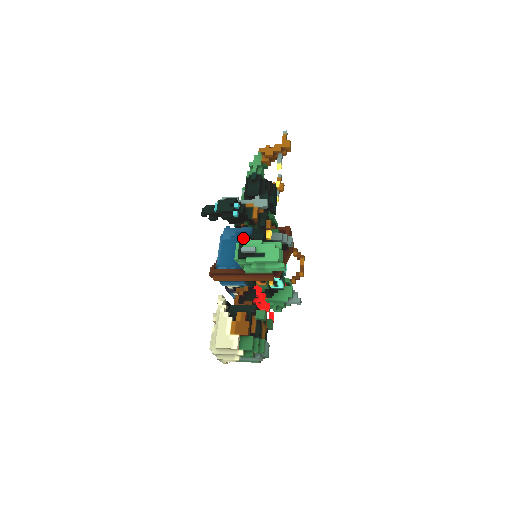
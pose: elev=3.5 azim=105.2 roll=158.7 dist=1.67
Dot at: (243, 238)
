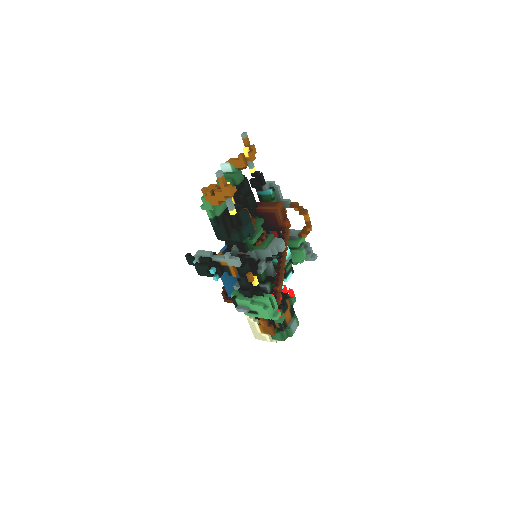
Dot at: (234, 288)
